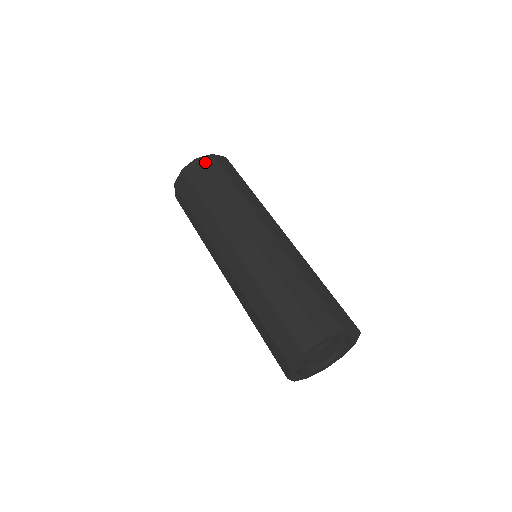
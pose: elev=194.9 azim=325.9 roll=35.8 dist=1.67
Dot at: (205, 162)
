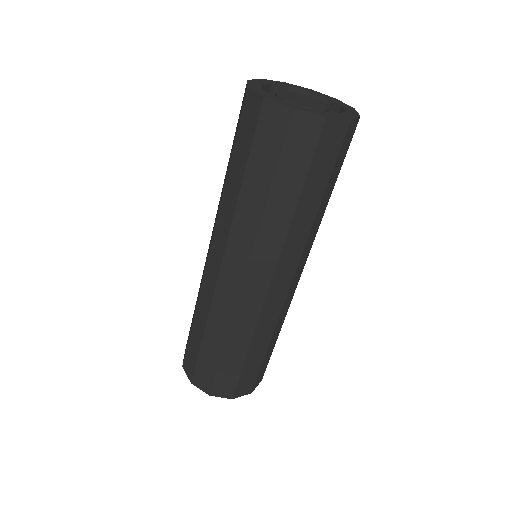
Dot at: (329, 135)
